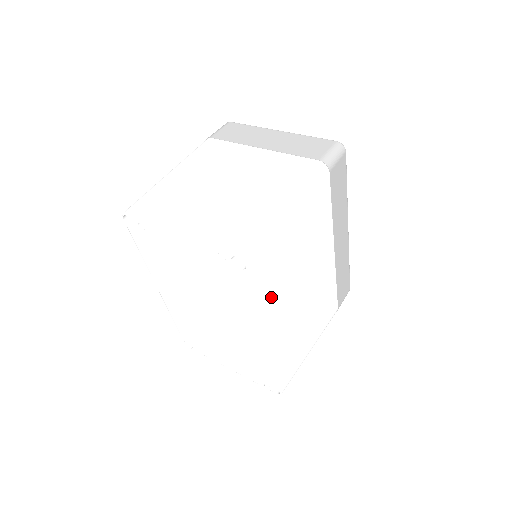
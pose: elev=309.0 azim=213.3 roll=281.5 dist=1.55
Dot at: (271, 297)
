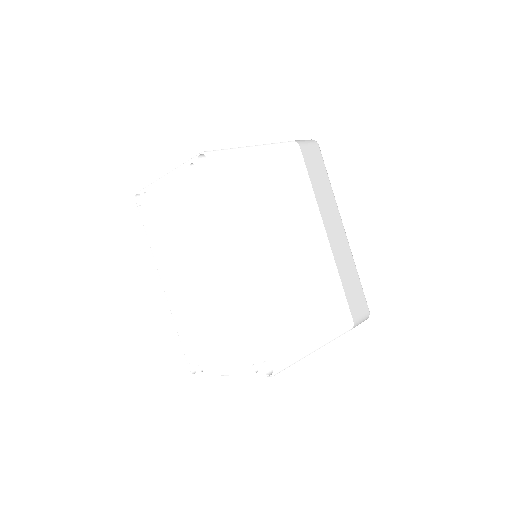
Dot at: (241, 215)
